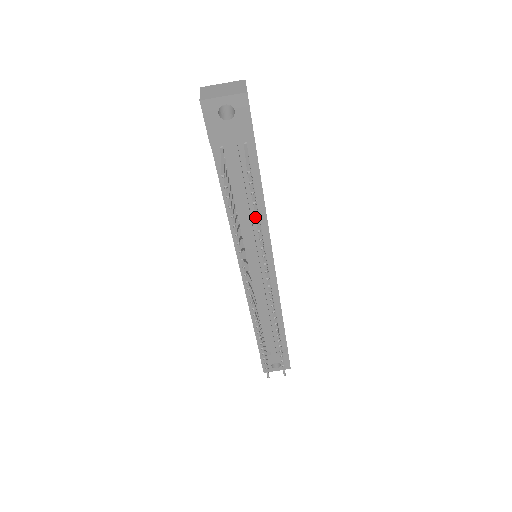
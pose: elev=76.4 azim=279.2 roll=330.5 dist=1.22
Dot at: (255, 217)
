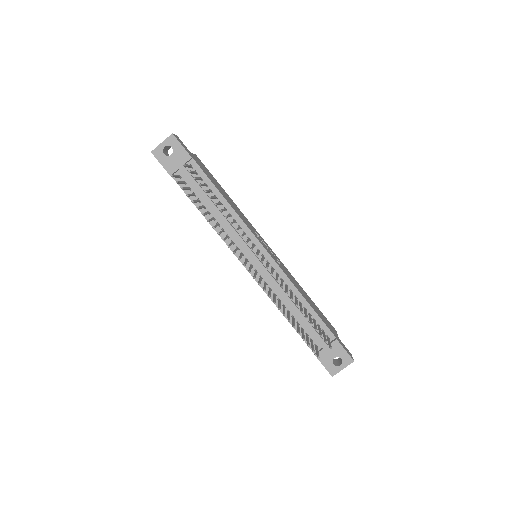
Dot at: (227, 214)
